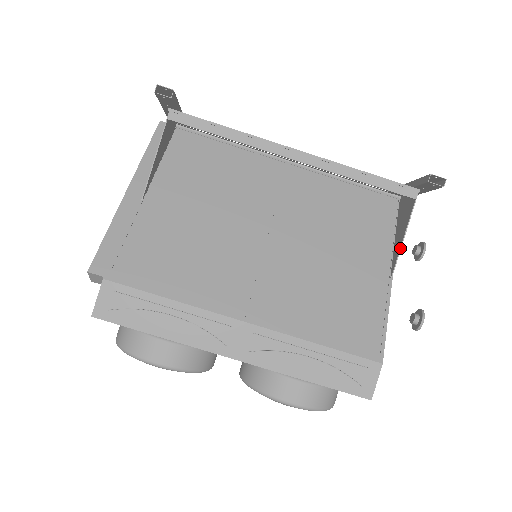
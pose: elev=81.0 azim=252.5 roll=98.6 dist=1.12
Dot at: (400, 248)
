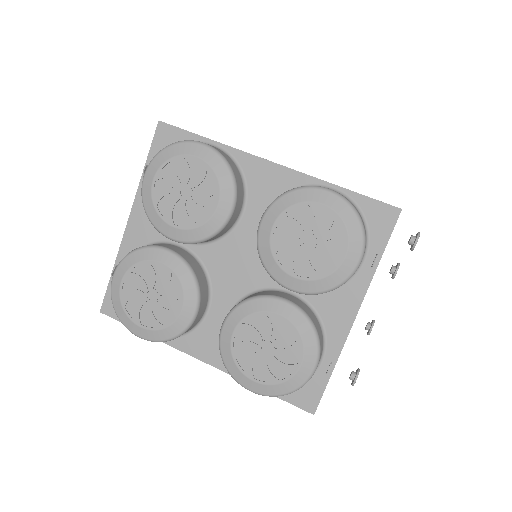
Dot at: occluded
